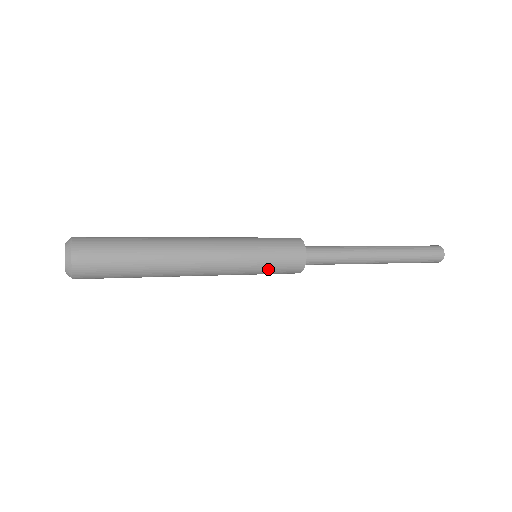
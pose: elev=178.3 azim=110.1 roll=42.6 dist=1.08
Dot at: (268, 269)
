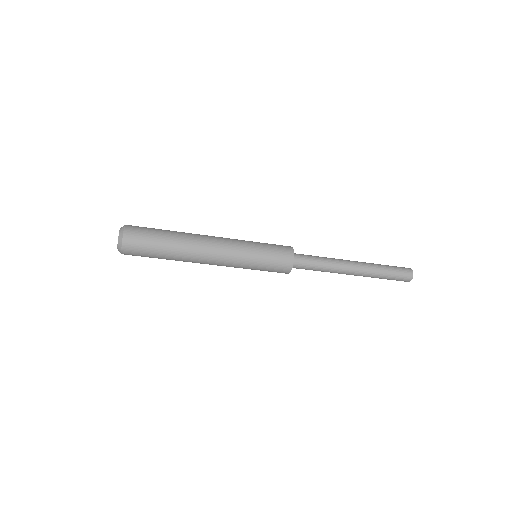
Dot at: (263, 267)
